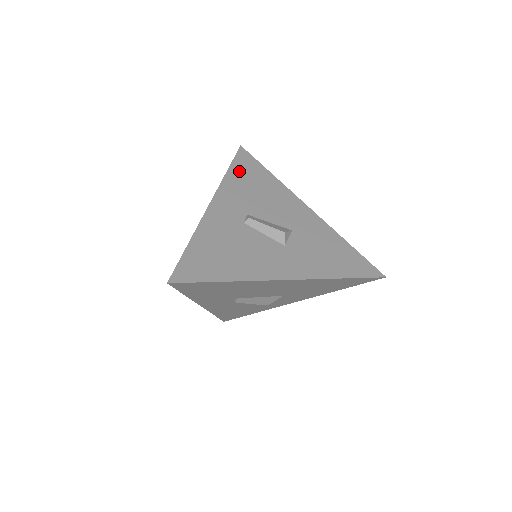
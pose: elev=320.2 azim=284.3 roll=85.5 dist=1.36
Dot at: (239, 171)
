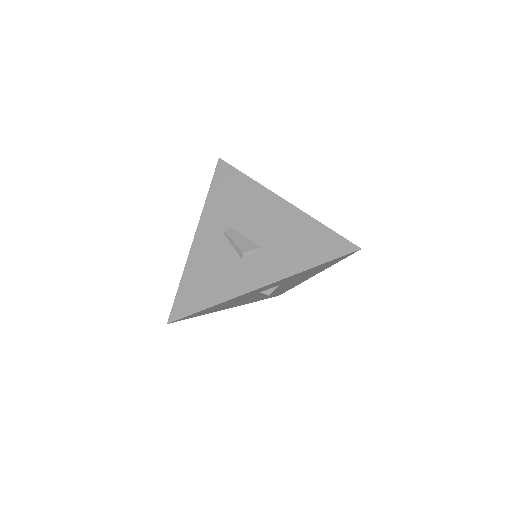
Dot at: occluded
